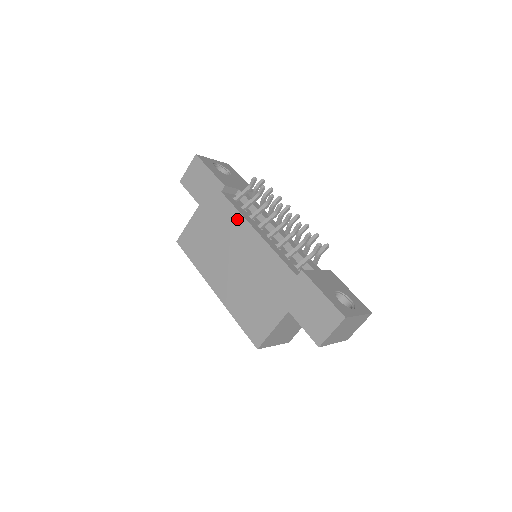
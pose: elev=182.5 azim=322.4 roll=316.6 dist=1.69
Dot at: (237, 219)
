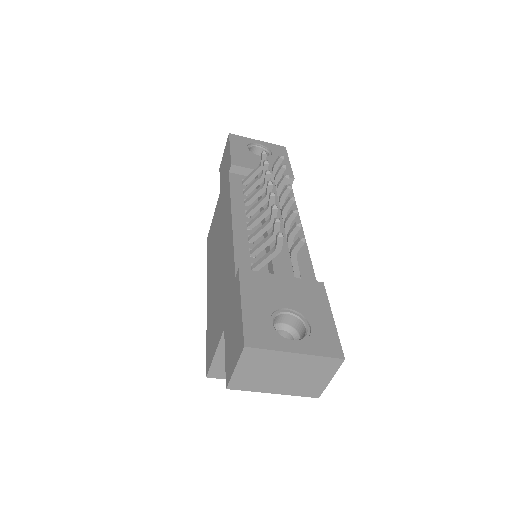
Dot at: (228, 204)
